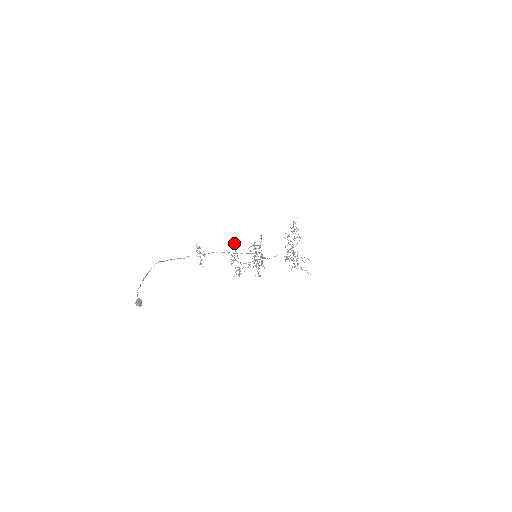
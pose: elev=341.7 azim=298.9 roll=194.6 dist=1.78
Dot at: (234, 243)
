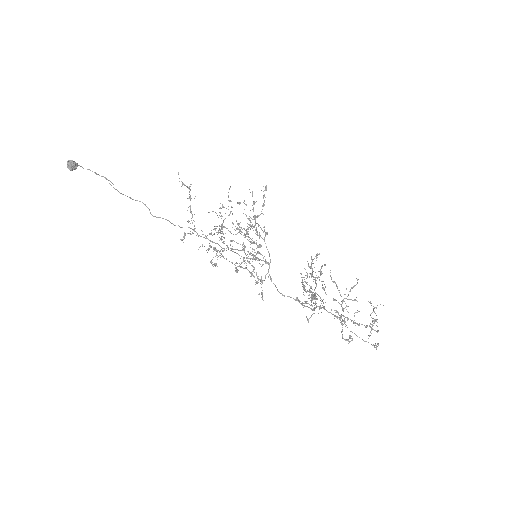
Dot at: occluded
